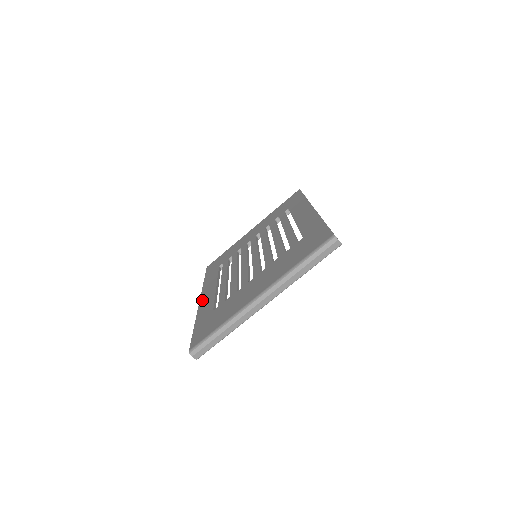
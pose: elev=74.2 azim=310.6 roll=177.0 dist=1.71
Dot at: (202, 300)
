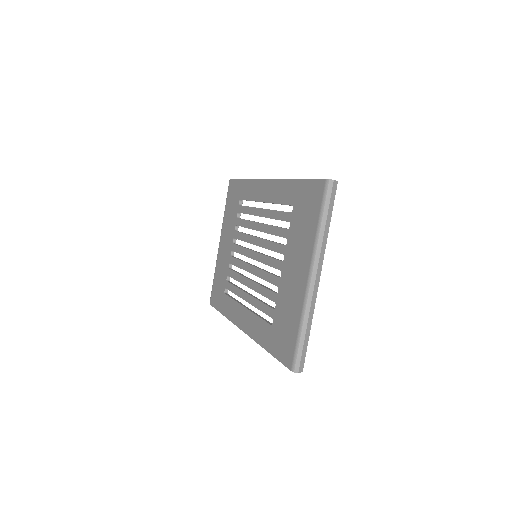
Dot at: (245, 328)
